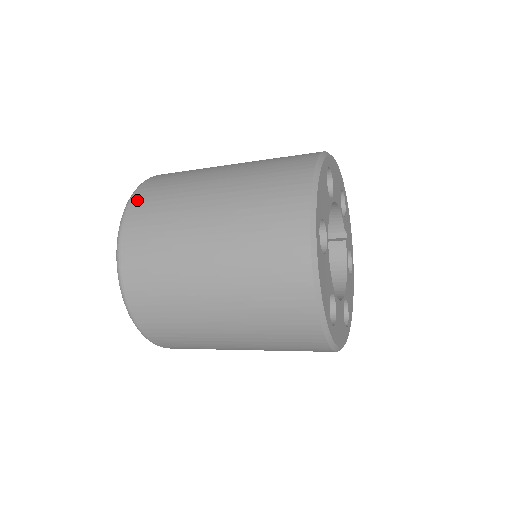
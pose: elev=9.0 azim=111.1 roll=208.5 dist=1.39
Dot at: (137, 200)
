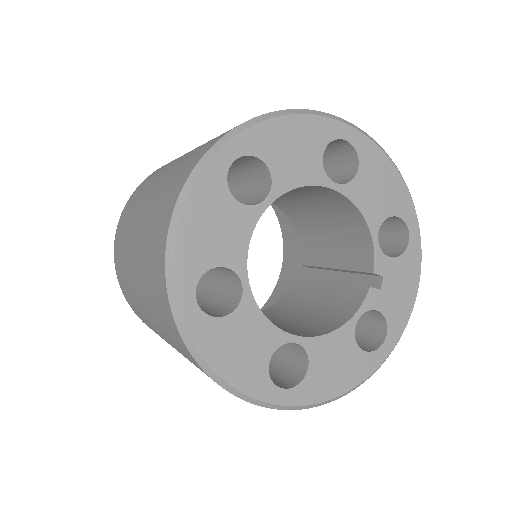
Dot at: occluded
